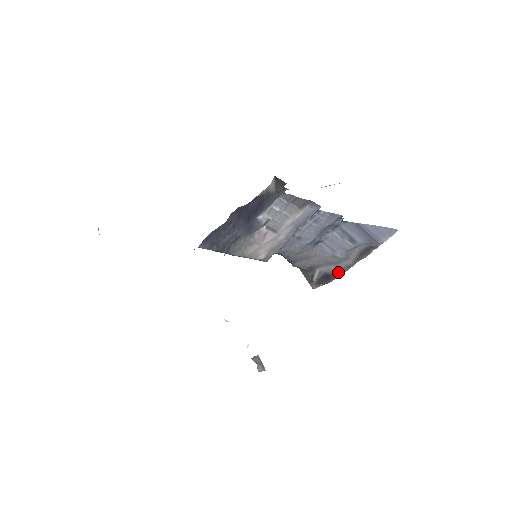
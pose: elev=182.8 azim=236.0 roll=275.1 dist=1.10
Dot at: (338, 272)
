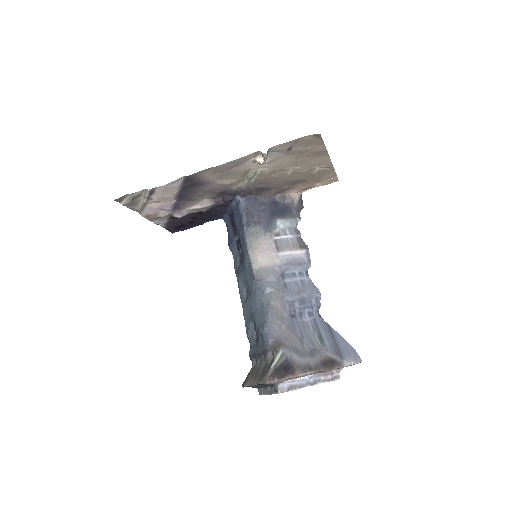
Dot at: (298, 368)
